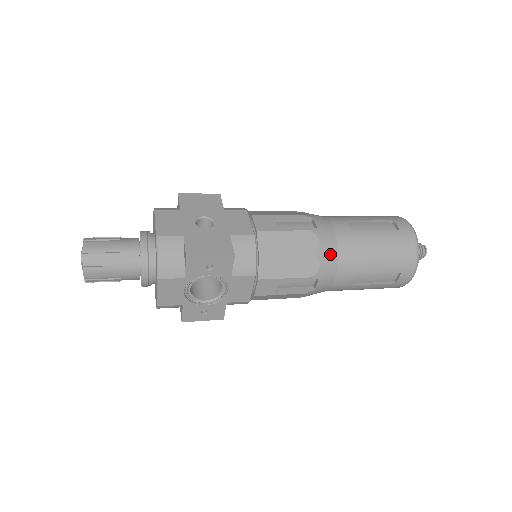
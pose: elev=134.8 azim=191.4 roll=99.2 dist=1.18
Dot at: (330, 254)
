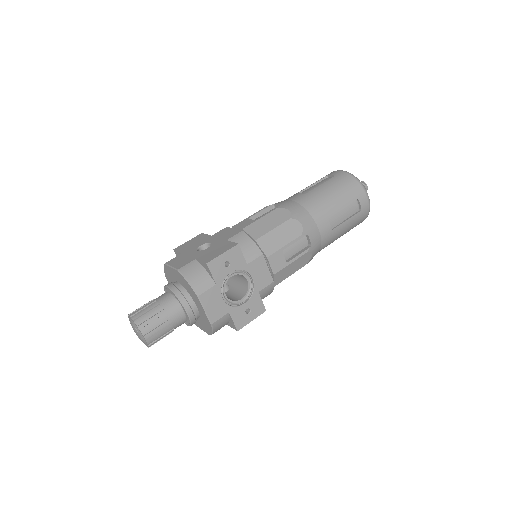
Dot at: (302, 213)
